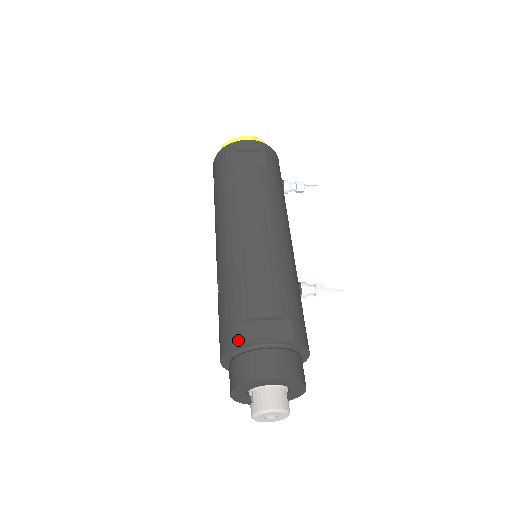
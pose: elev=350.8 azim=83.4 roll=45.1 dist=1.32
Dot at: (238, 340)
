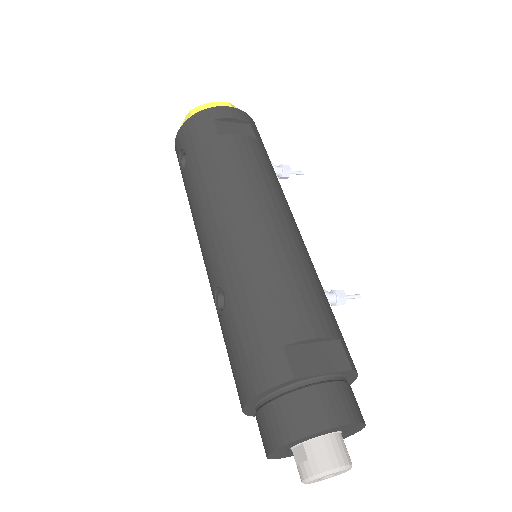
Dot at: (284, 374)
